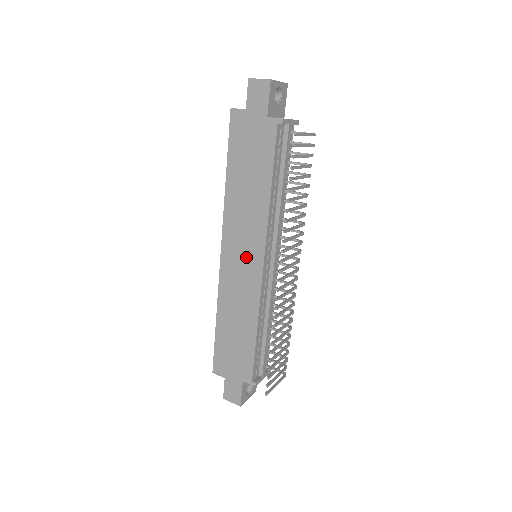
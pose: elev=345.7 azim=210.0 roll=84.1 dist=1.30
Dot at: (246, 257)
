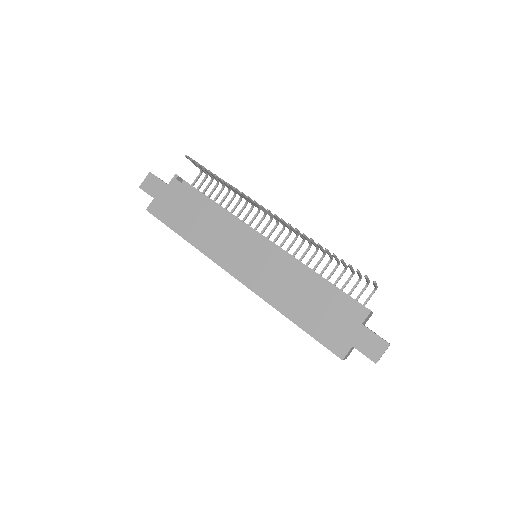
Dot at: (249, 253)
